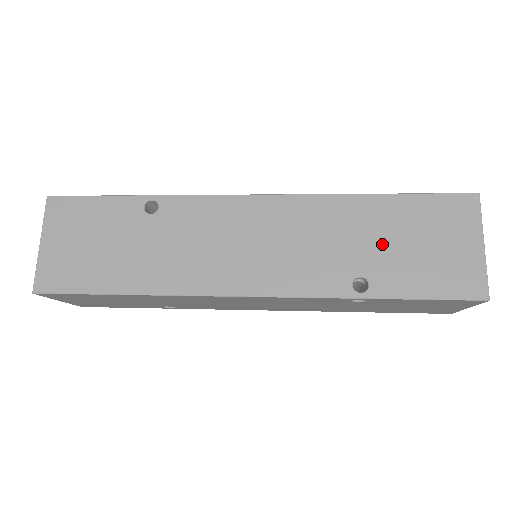
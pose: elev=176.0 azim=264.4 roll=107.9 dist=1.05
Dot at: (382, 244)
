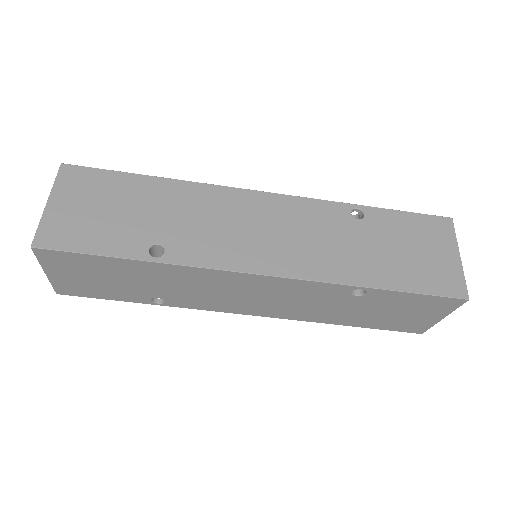
Dot at: occluded
